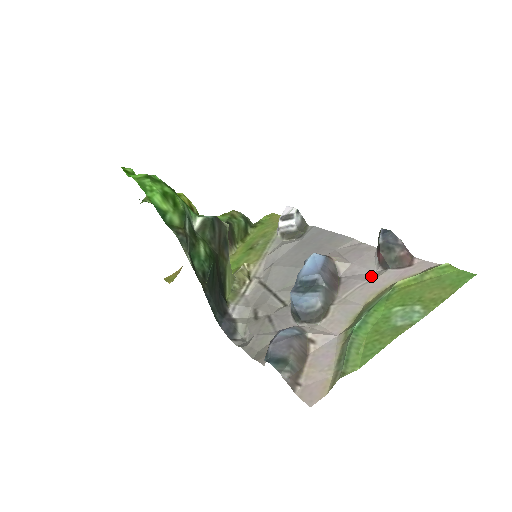
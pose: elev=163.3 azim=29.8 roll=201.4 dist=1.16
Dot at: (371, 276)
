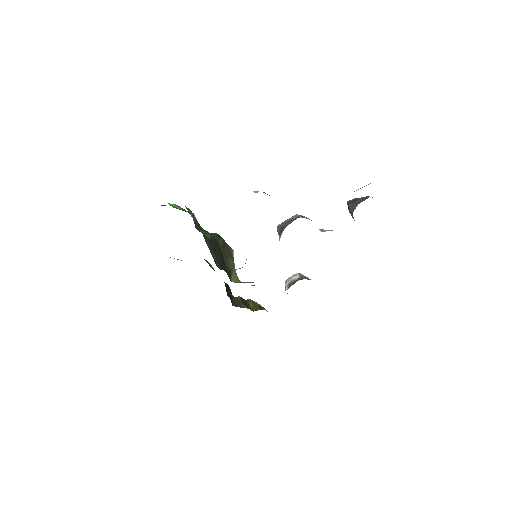
Dot at: occluded
